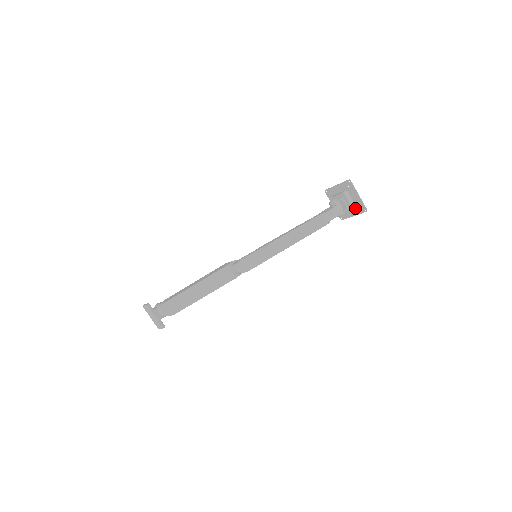
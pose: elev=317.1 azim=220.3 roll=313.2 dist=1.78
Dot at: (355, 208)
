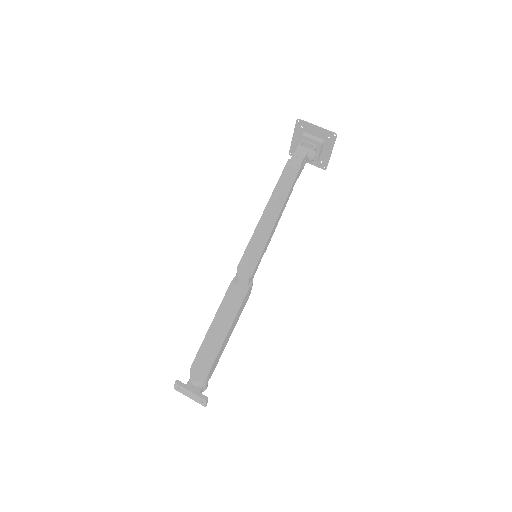
Dot at: (325, 143)
